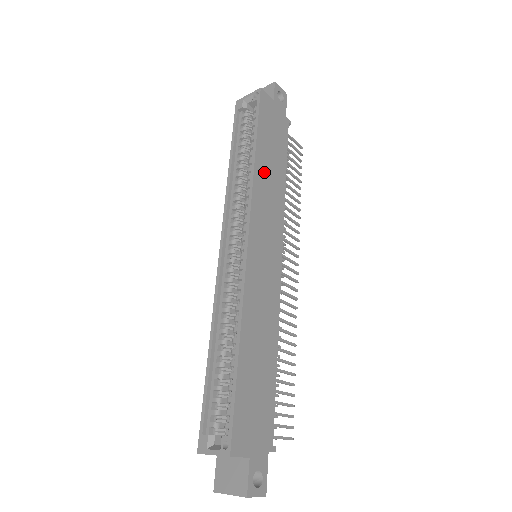
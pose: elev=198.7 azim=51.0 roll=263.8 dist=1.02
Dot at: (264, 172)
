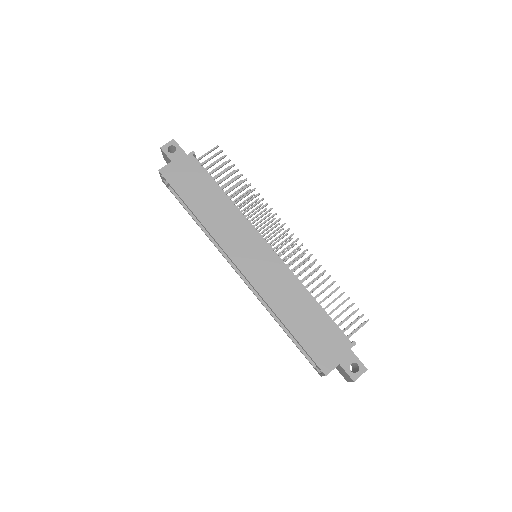
Dot at: (209, 215)
